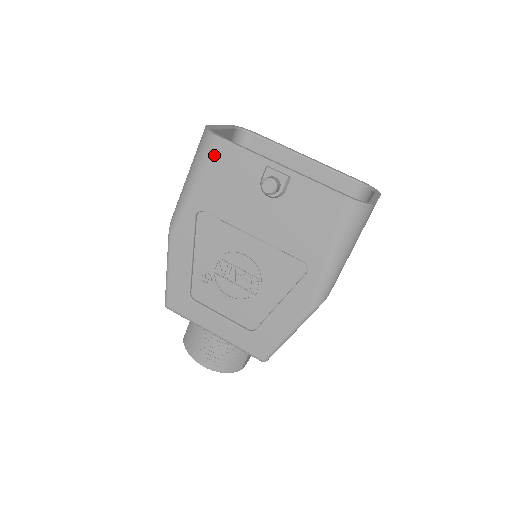
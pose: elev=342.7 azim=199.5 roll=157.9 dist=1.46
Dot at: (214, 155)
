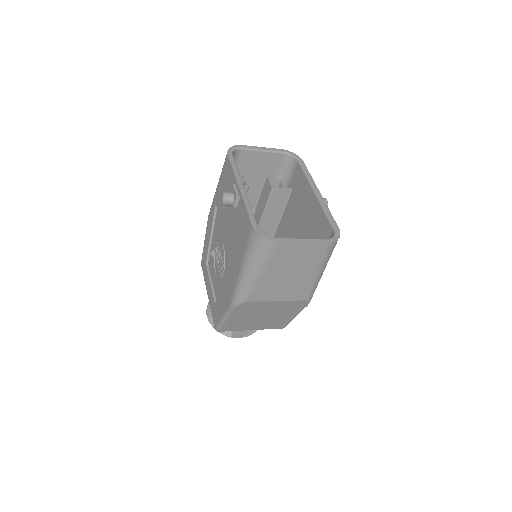
Dot at: (225, 167)
